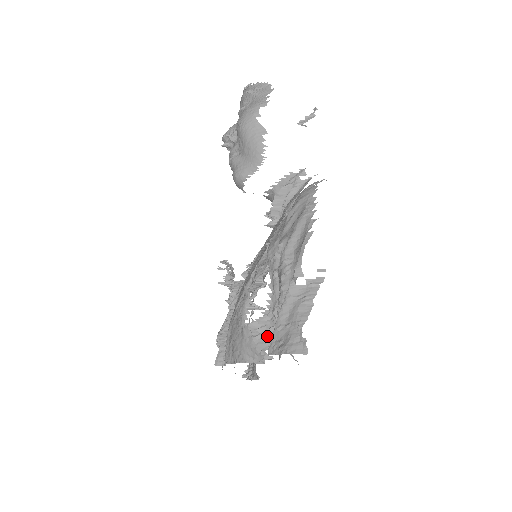
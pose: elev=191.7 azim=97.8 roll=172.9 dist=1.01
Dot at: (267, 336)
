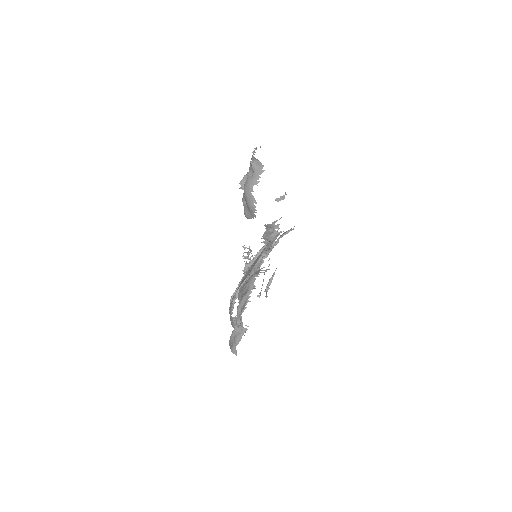
Dot at: occluded
